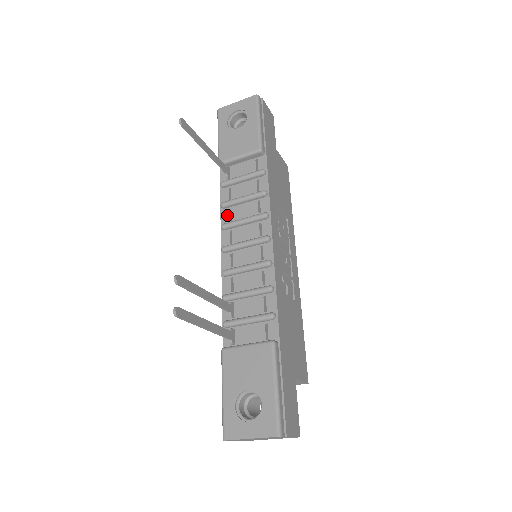
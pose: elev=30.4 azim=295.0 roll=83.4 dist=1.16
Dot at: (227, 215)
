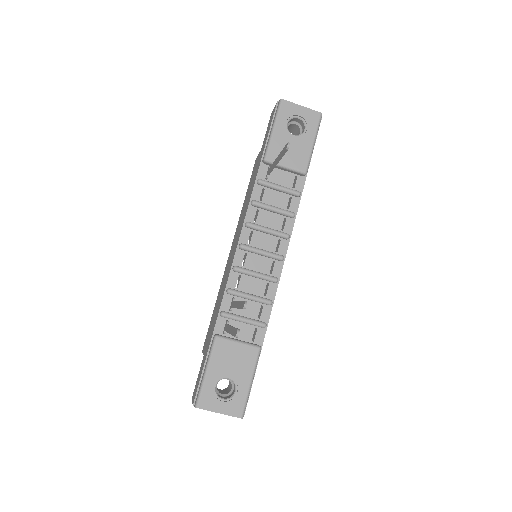
Dot at: (253, 214)
